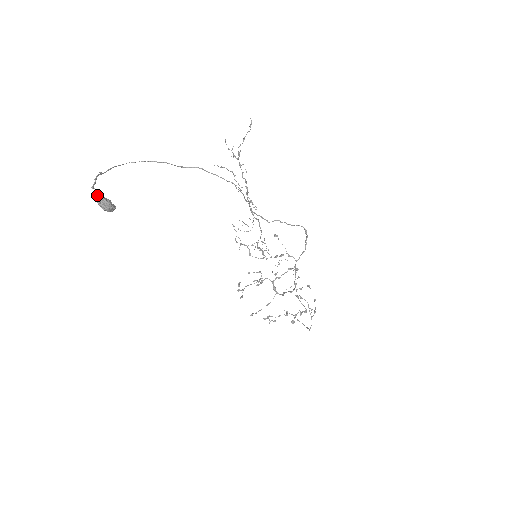
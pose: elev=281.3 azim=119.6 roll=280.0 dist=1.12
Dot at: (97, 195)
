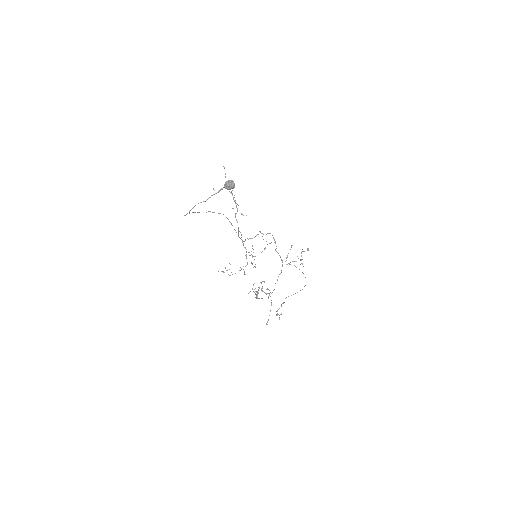
Dot at: (226, 181)
